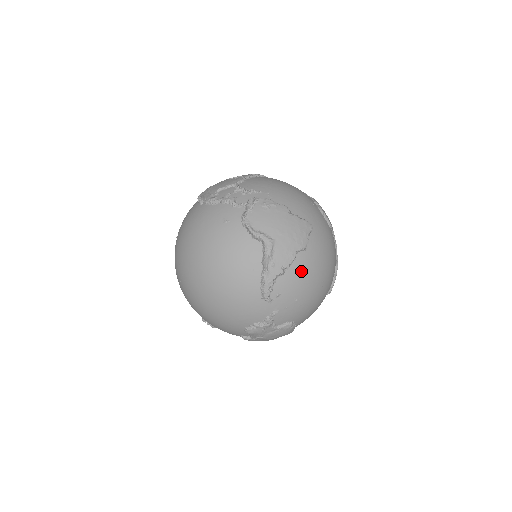
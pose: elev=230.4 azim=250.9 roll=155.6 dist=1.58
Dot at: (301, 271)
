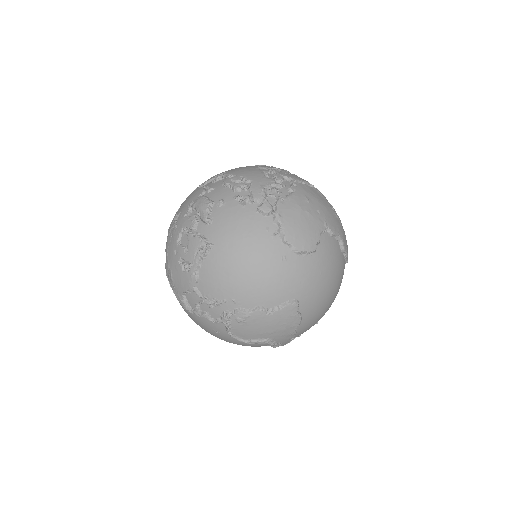
Dot at: (308, 325)
